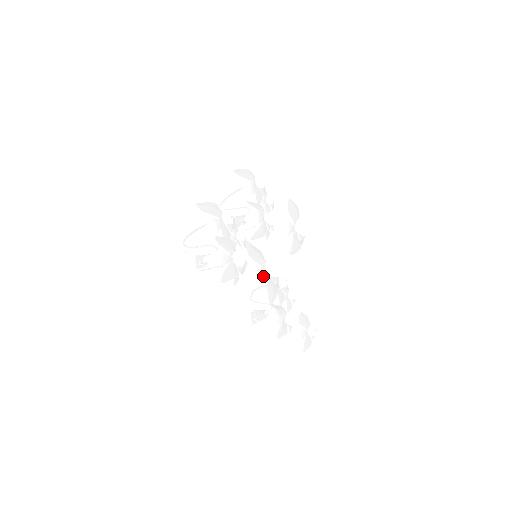
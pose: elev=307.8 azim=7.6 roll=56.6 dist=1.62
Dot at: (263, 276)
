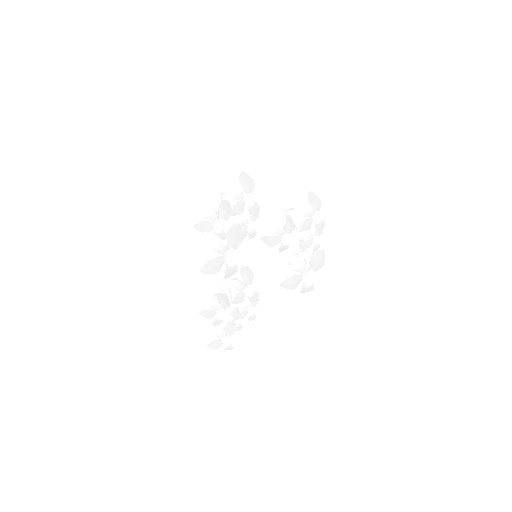
Dot at: (219, 252)
